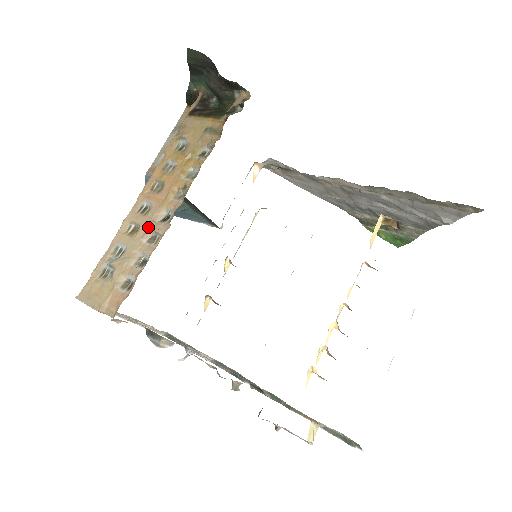
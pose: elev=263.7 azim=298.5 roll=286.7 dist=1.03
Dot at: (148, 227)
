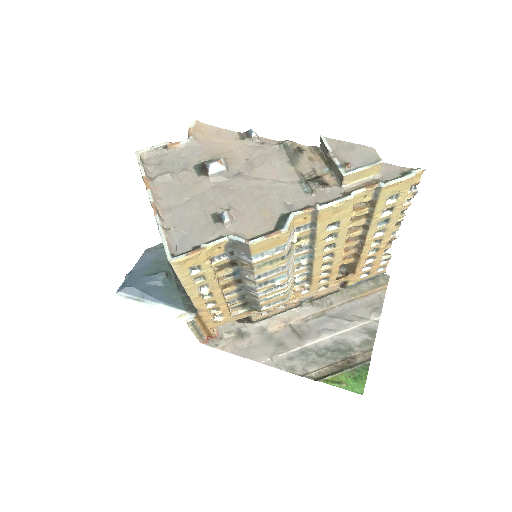
Dot at: occluded
